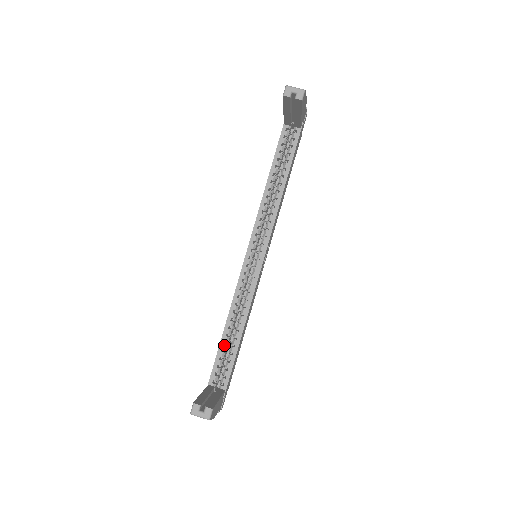
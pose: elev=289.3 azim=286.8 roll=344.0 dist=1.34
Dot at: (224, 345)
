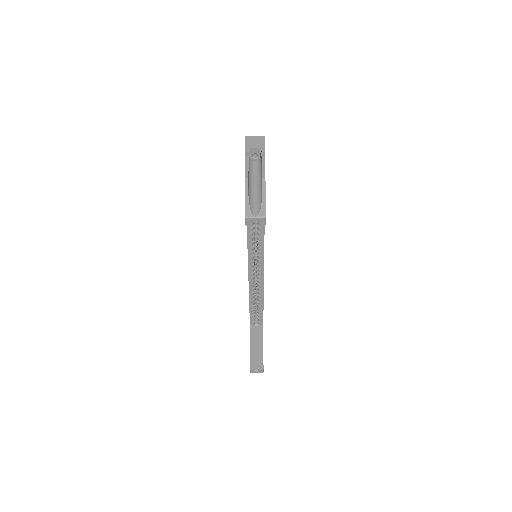
Dot at: (253, 307)
